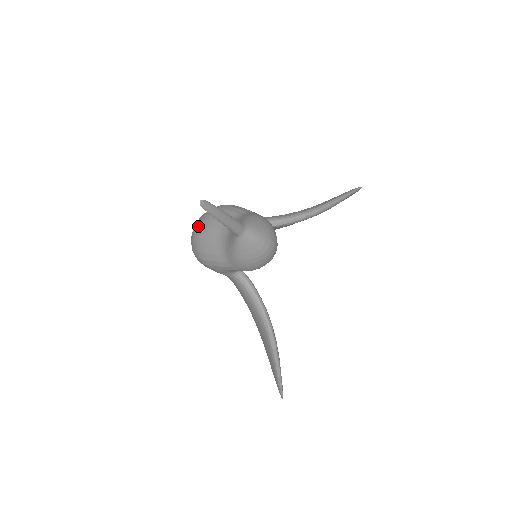
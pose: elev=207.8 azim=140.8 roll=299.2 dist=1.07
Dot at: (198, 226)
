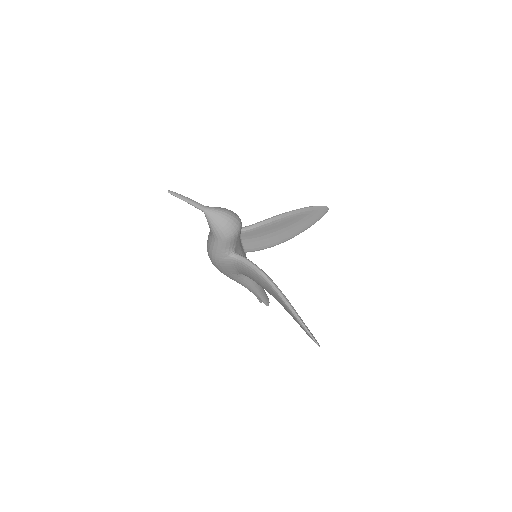
Dot at: occluded
